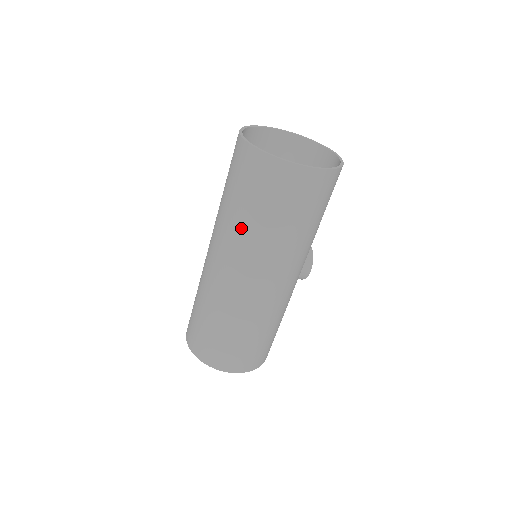
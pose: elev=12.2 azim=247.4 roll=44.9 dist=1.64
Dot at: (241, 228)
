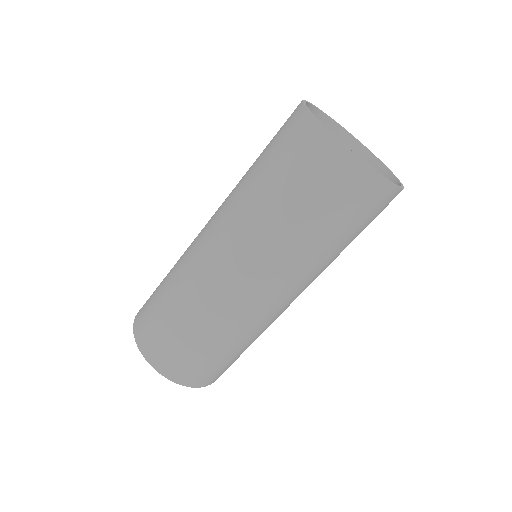
Dot at: (297, 245)
